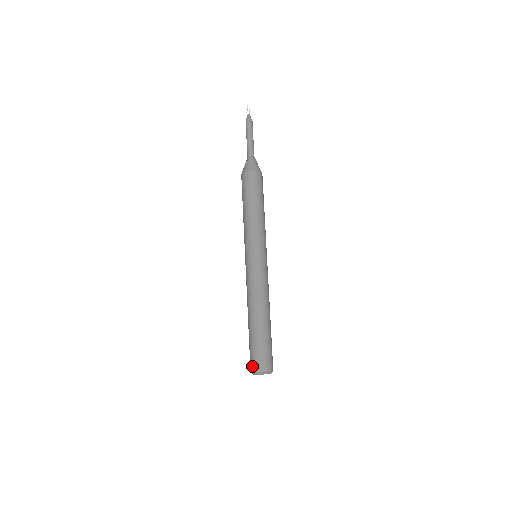
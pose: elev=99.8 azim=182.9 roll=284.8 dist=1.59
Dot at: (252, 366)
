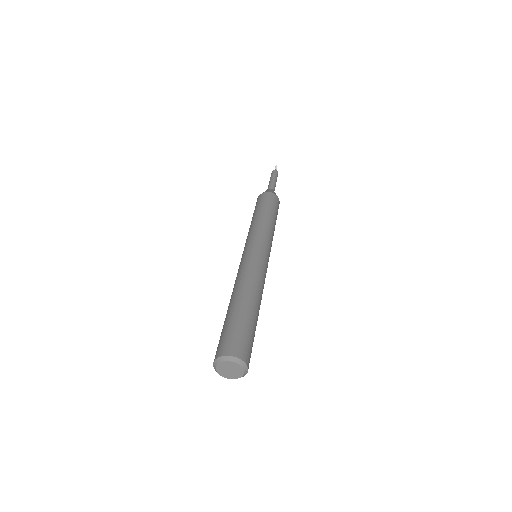
Dot at: (226, 348)
